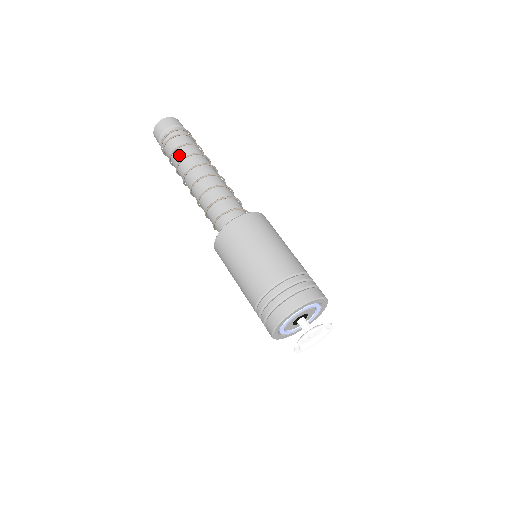
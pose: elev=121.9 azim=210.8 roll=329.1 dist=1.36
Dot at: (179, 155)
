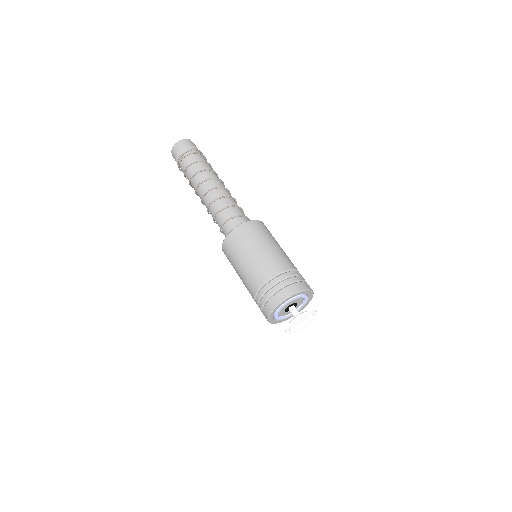
Dot at: (203, 166)
